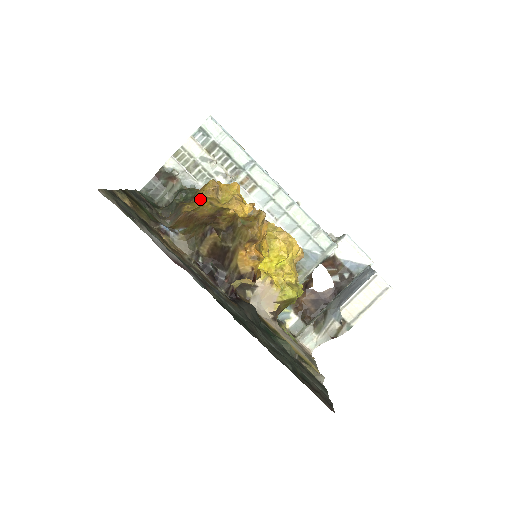
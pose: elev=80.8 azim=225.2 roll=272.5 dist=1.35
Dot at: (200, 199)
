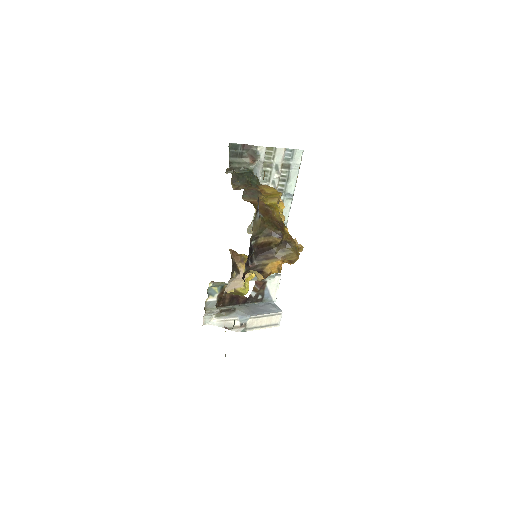
Dot at: (271, 200)
